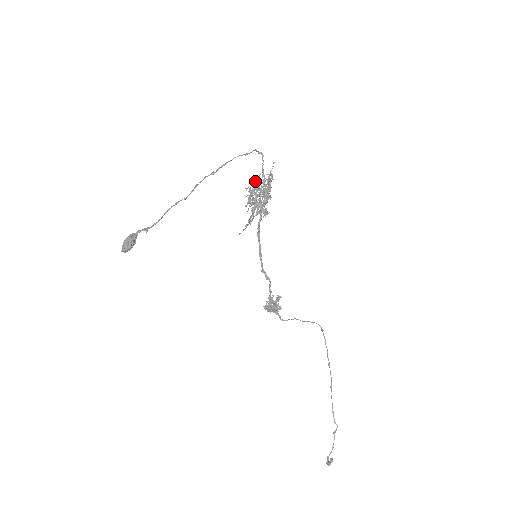
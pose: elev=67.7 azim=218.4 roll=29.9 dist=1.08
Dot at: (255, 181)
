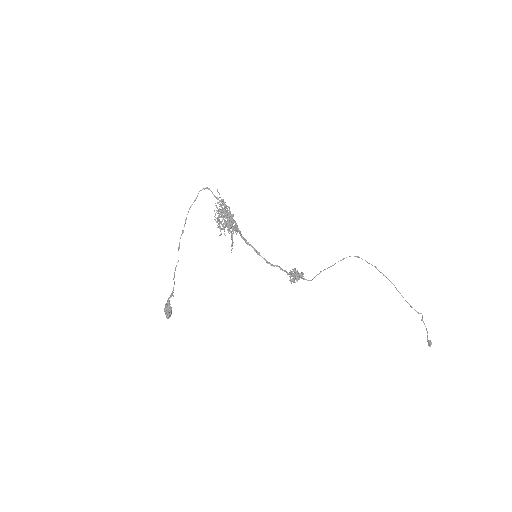
Dot at: (216, 210)
